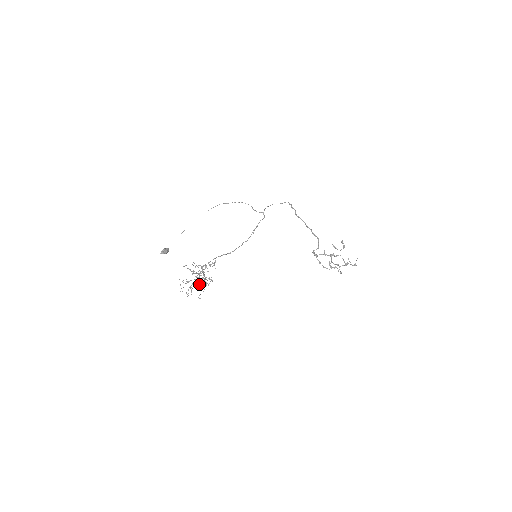
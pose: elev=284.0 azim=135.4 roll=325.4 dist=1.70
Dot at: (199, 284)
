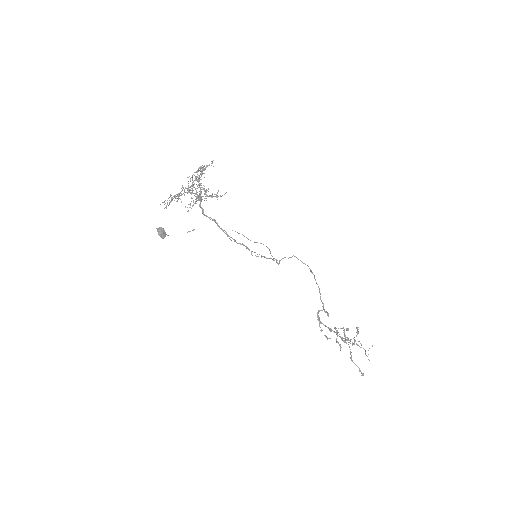
Dot at: (197, 170)
